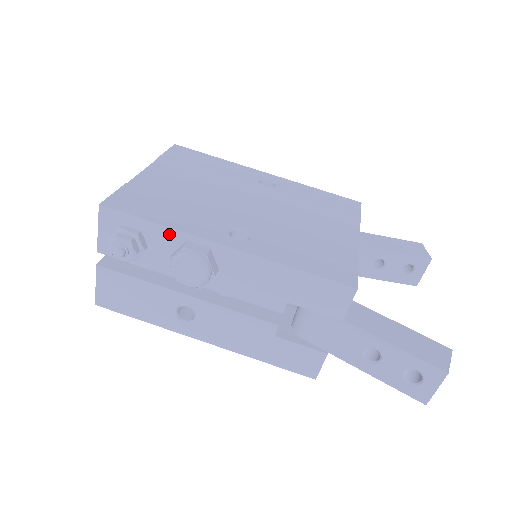
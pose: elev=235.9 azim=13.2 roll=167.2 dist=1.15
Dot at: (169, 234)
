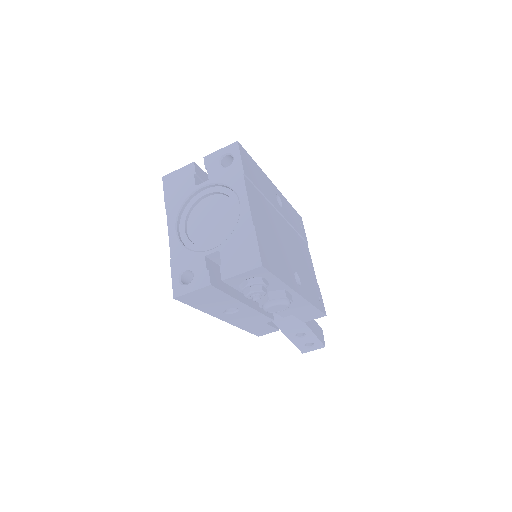
Dot at: (280, 285)
